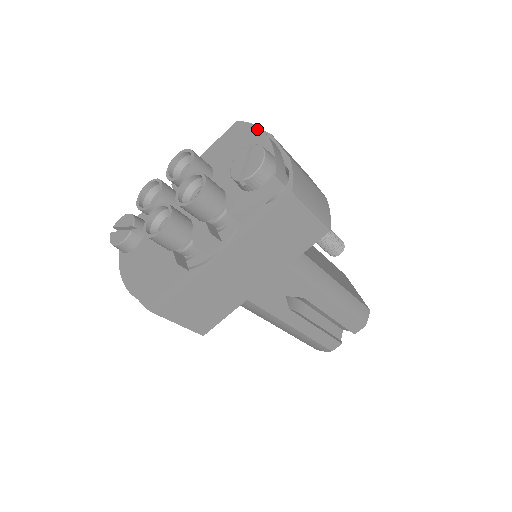
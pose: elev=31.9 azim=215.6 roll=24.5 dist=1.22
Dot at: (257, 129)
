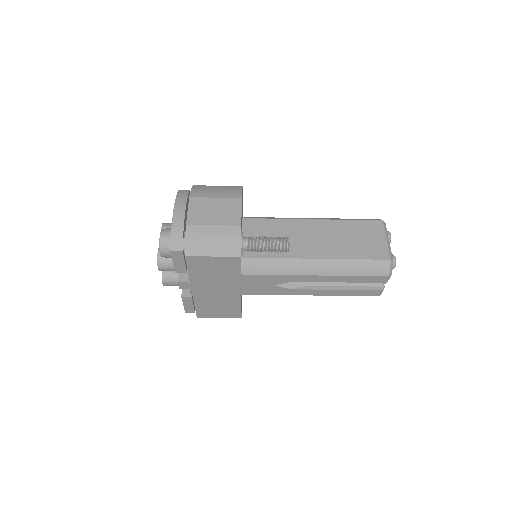
Dot at: (174, 204)
